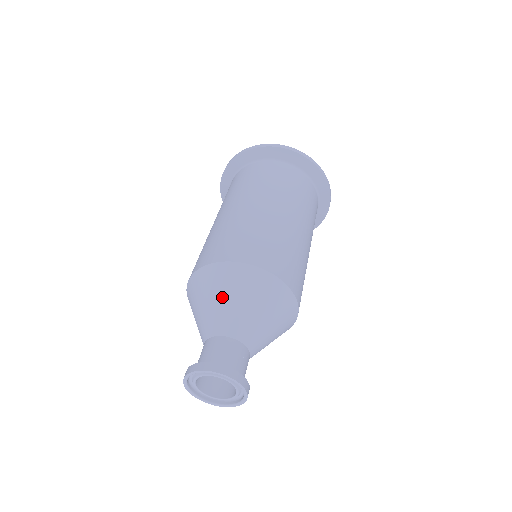
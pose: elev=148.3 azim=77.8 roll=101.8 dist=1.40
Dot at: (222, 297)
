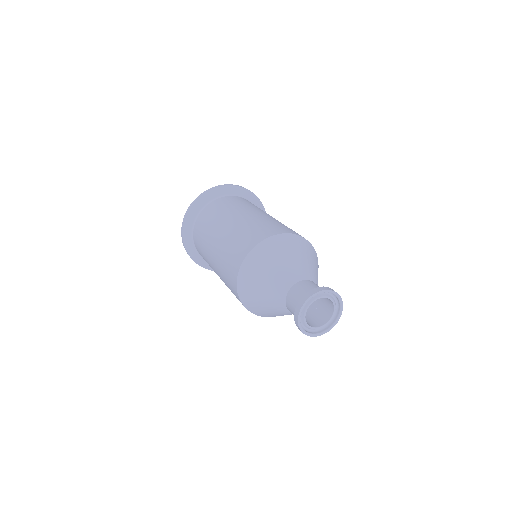
Dot at: (279, 261)
